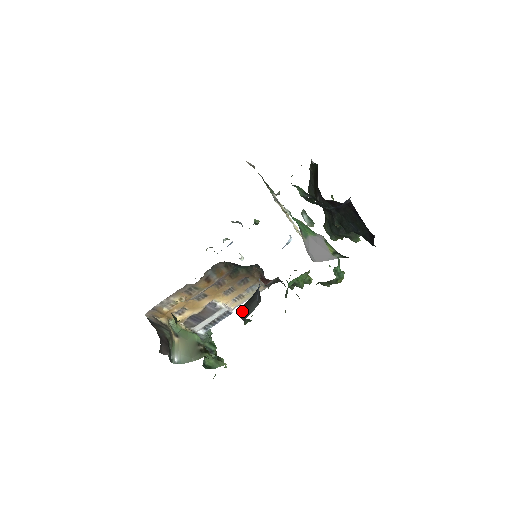
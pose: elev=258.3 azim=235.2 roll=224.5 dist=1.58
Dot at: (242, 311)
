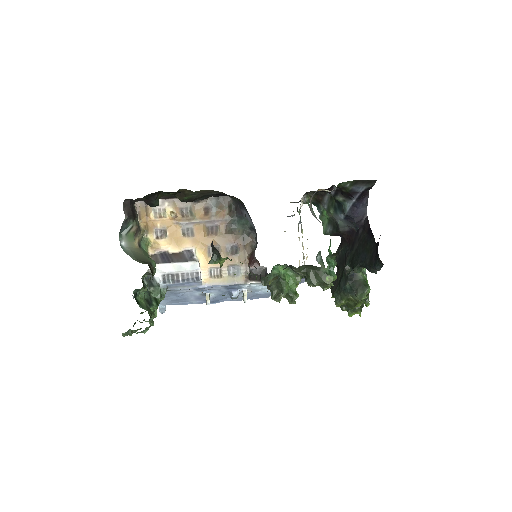
Dot at: occluded
